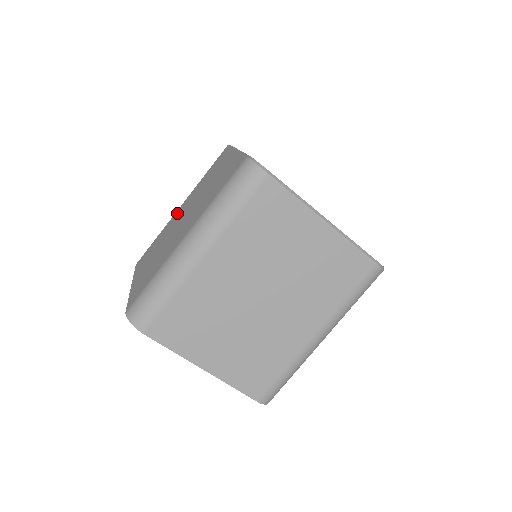
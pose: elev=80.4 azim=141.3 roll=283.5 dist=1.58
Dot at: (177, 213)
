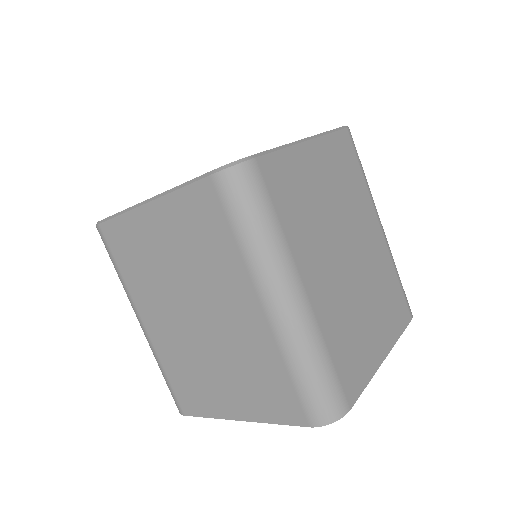
Dot at: (156, 330)
